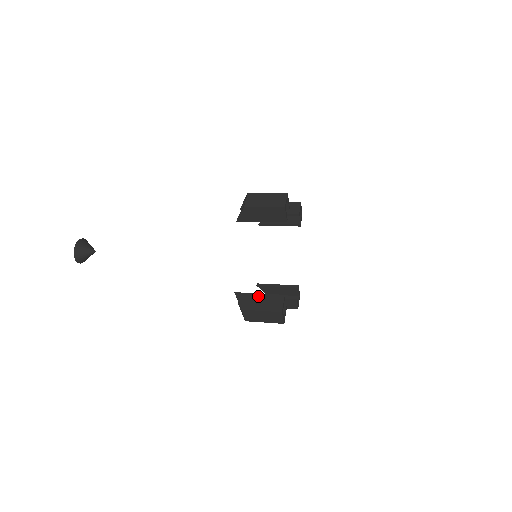
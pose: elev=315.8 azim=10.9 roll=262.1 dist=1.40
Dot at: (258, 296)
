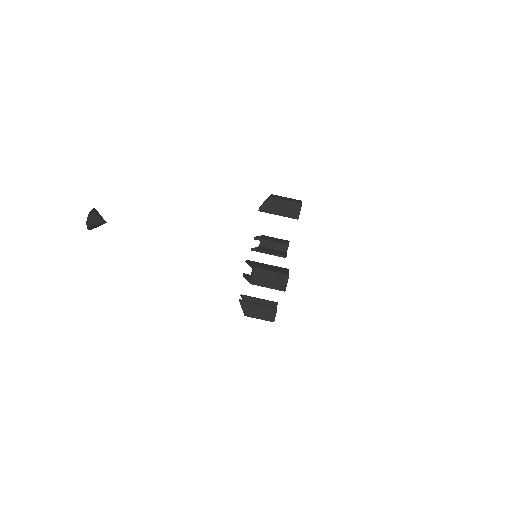
Dot at: (267, 265)
